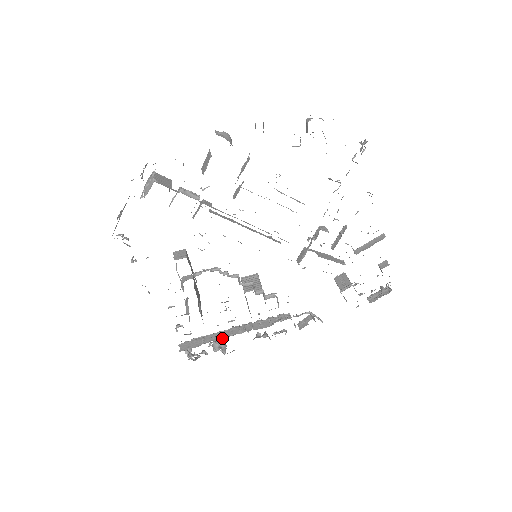
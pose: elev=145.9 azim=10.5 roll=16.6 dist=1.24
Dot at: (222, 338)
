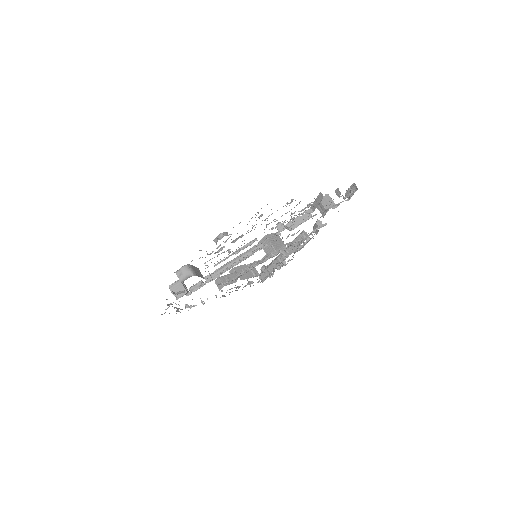
Dot at: occluded
